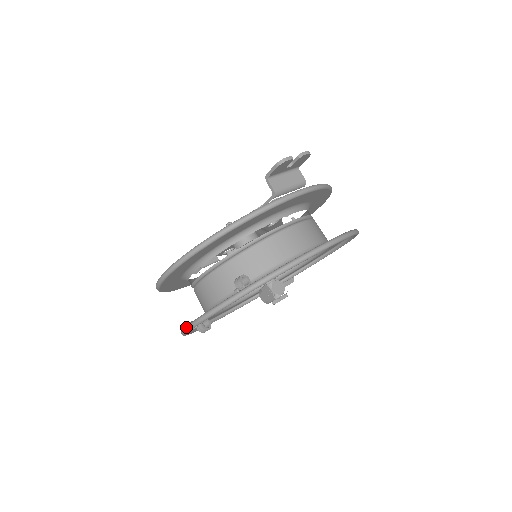
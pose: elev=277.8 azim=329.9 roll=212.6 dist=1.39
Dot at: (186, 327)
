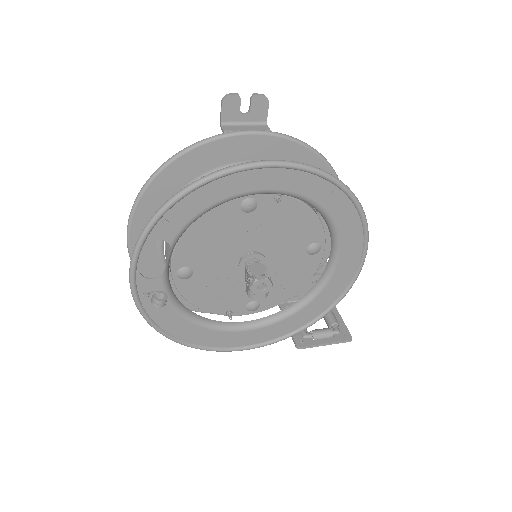
Dot at: (130, 287)
